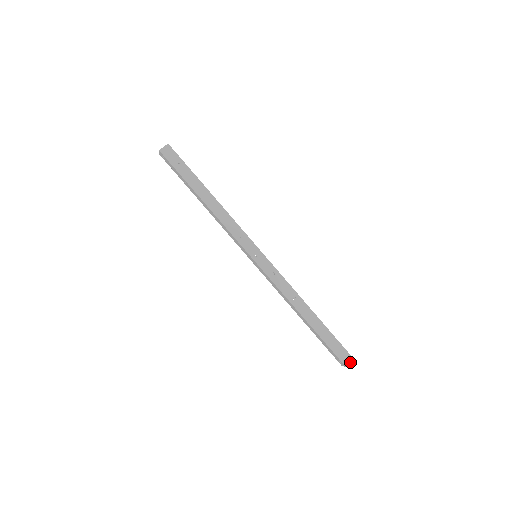
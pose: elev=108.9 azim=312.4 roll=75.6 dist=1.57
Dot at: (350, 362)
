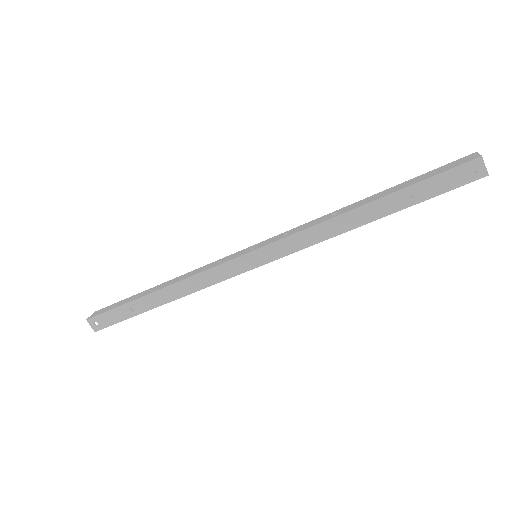
Dot at: (477, 154)
